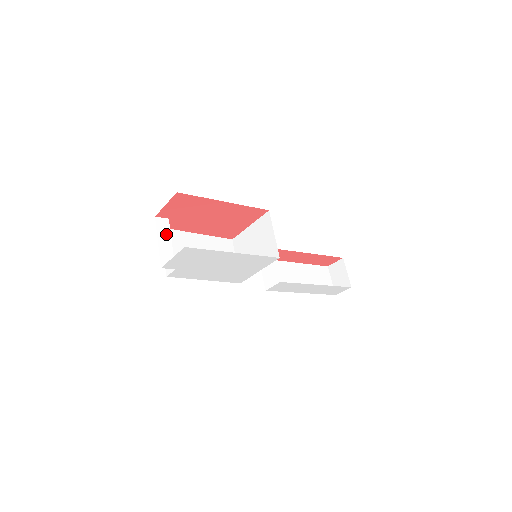
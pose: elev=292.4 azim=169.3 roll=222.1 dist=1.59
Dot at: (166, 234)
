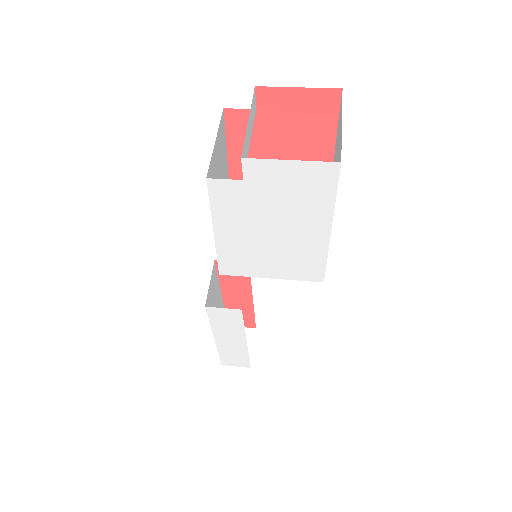
Dot at: (252, 123)
